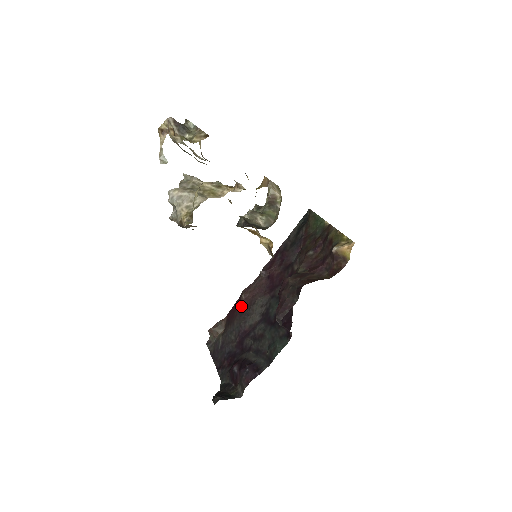
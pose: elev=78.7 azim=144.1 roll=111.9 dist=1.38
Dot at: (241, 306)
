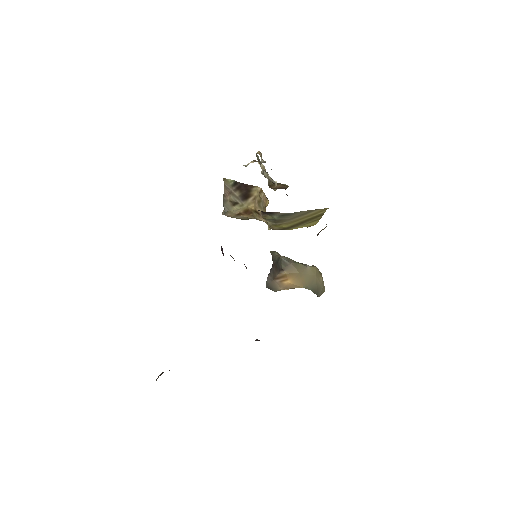
Dot at: occluded
